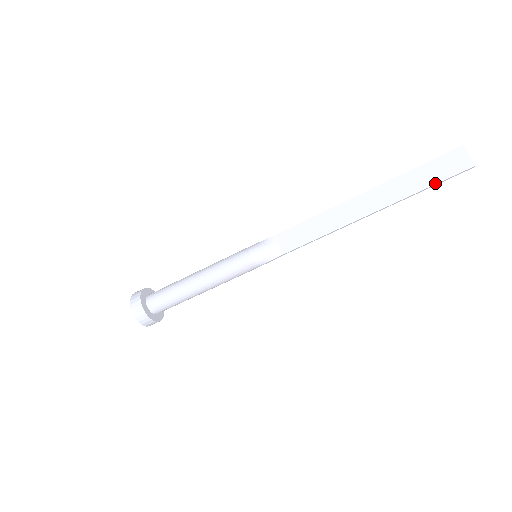
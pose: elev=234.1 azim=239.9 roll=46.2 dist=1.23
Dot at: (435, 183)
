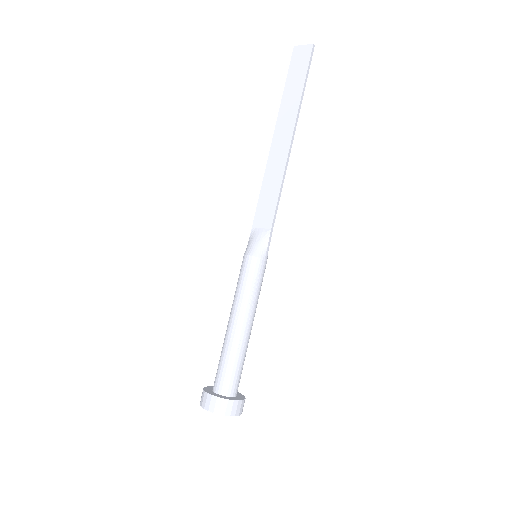
Dot at: (305, 77)
